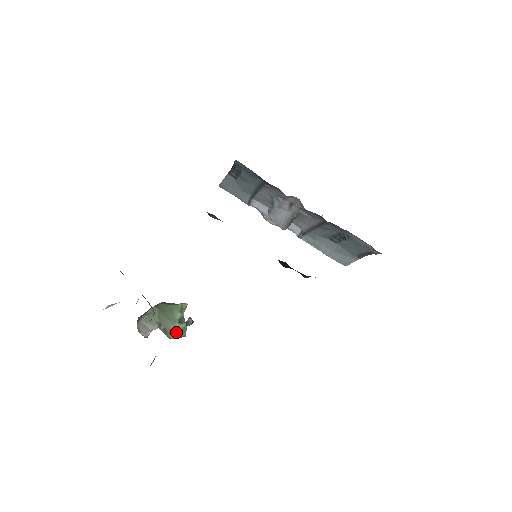
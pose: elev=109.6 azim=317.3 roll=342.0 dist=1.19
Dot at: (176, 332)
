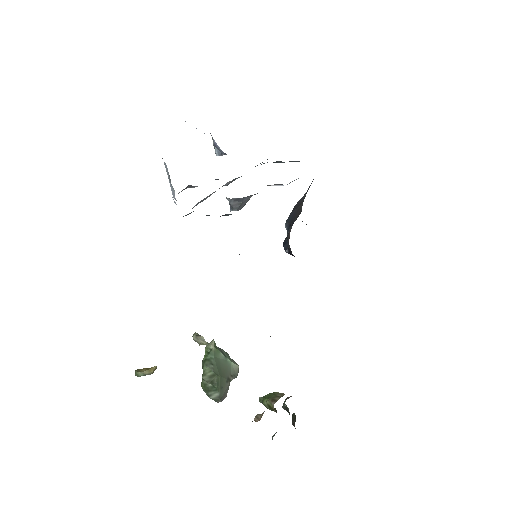
Dot at: (235, 365)
